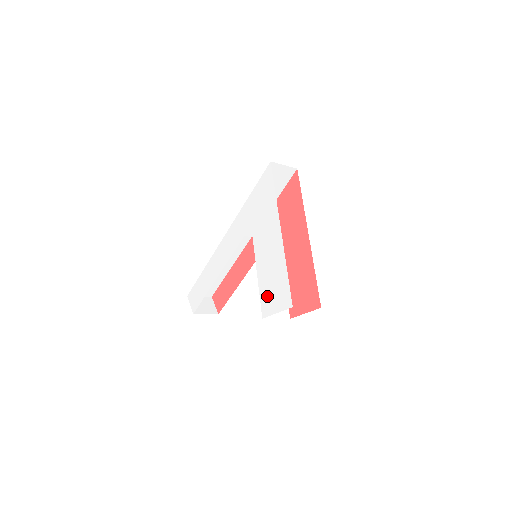
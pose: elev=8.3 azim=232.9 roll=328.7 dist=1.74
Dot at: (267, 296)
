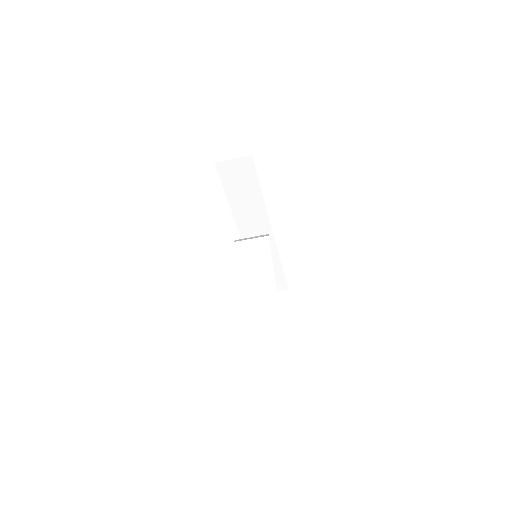
Dot at: occluded
